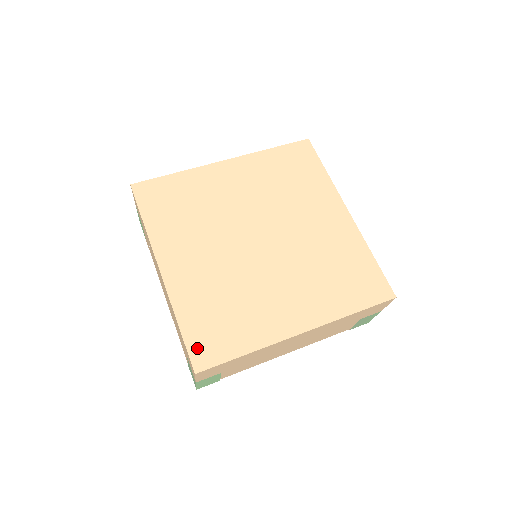
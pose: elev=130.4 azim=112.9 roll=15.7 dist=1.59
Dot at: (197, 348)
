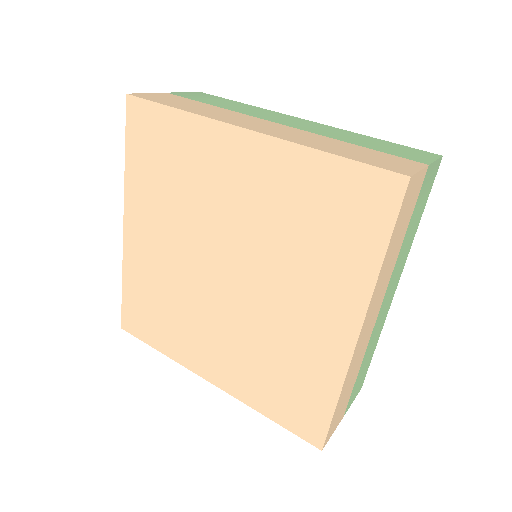
Dot at: (128, 314)
